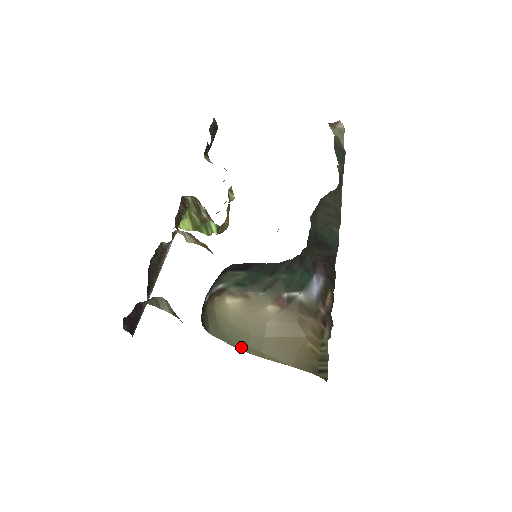
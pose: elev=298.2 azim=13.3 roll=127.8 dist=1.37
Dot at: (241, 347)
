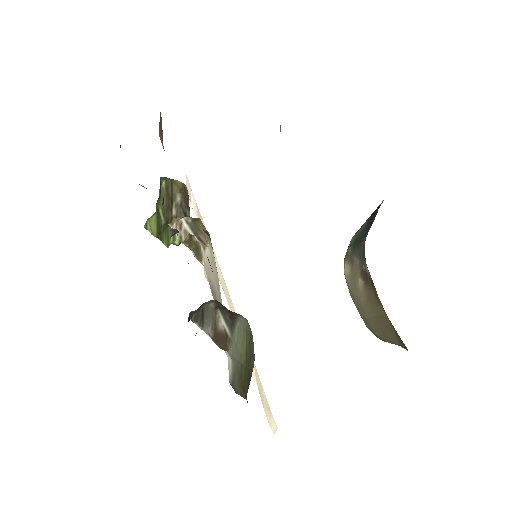
Dot at: occluded
